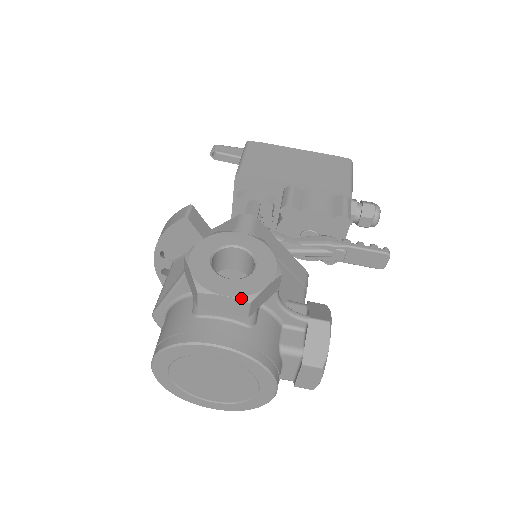
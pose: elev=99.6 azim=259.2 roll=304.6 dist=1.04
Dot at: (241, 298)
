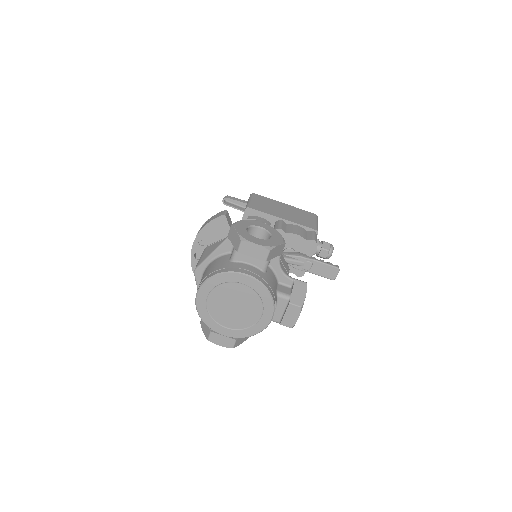
Dot at: (265, 247)
